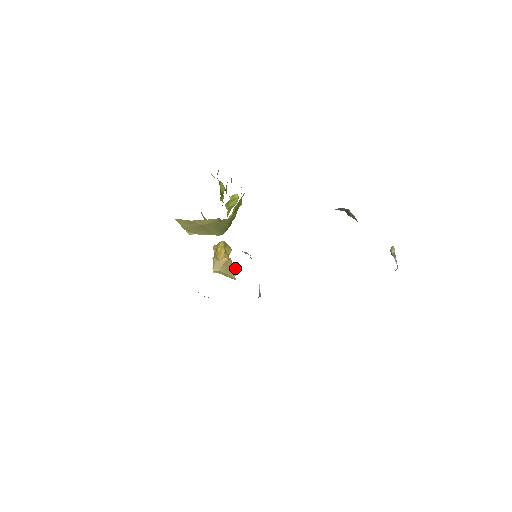
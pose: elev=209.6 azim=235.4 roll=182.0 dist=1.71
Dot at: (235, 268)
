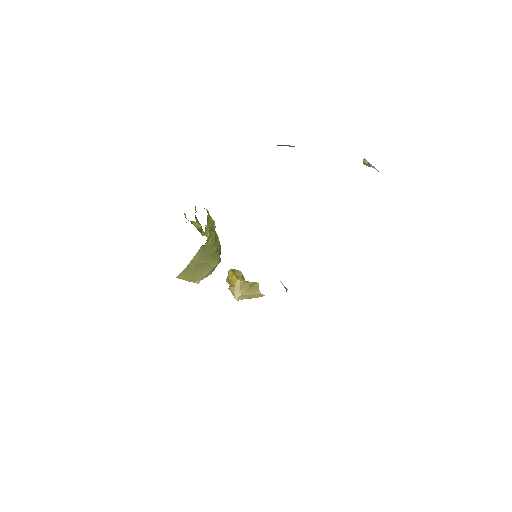
Dot at: (254, 284)
